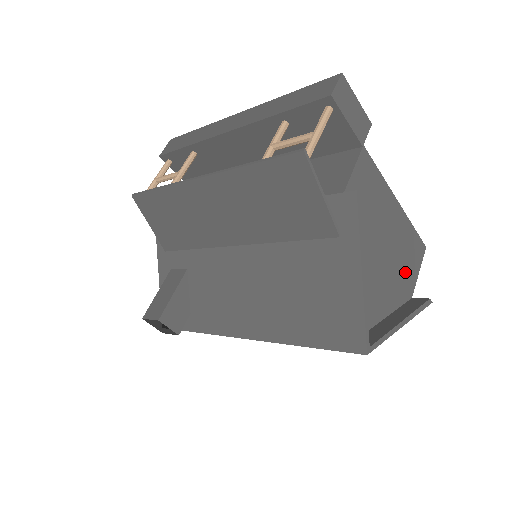
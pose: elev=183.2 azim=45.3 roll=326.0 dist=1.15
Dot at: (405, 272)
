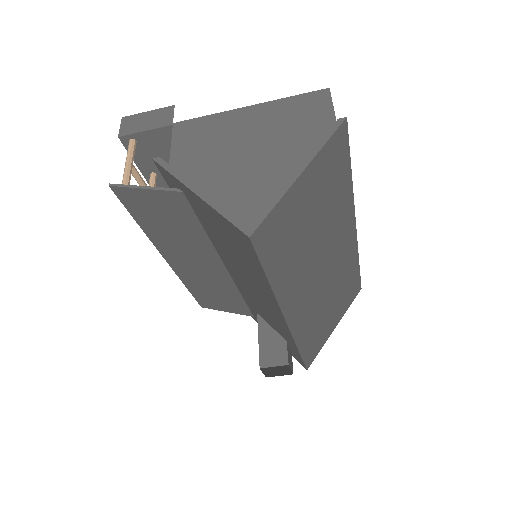
Dot at: (307, 132)
